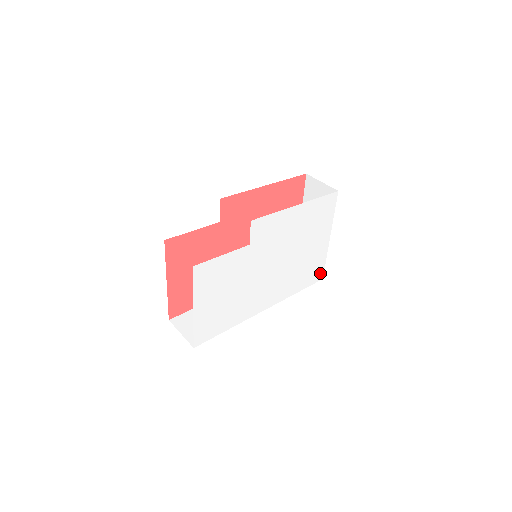
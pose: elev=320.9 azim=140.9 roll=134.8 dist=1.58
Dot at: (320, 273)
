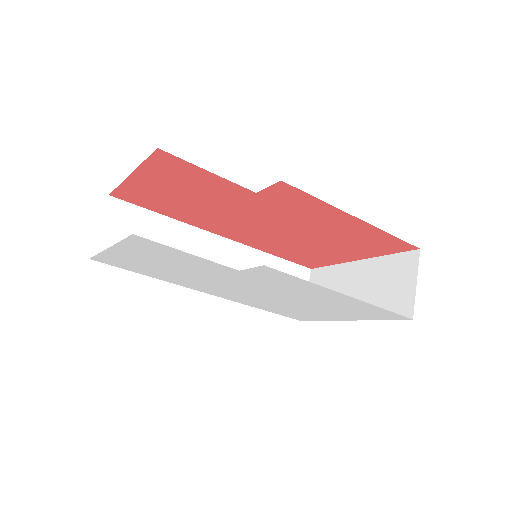
Dot at: (305, 319)
